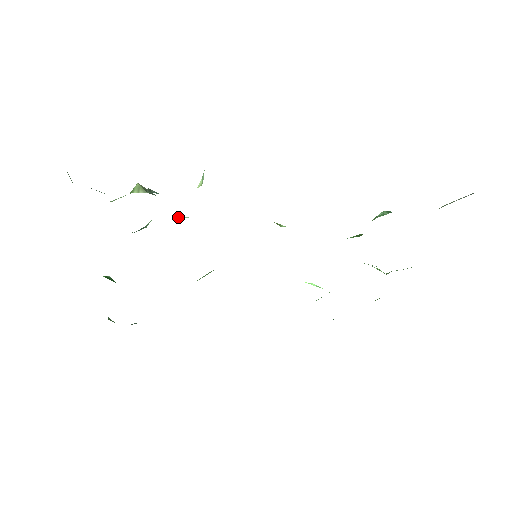
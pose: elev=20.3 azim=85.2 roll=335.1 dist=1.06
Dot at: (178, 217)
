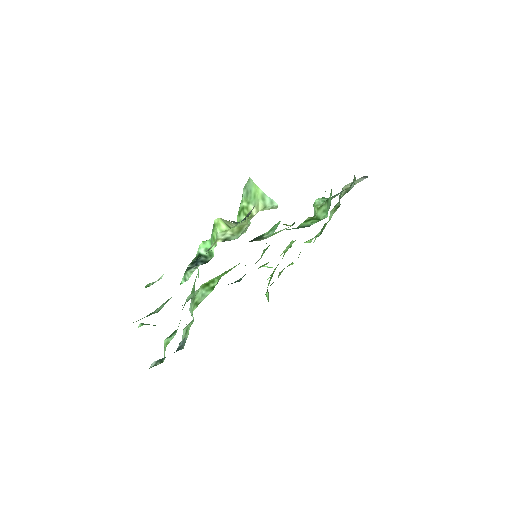
Dot at: occluded
